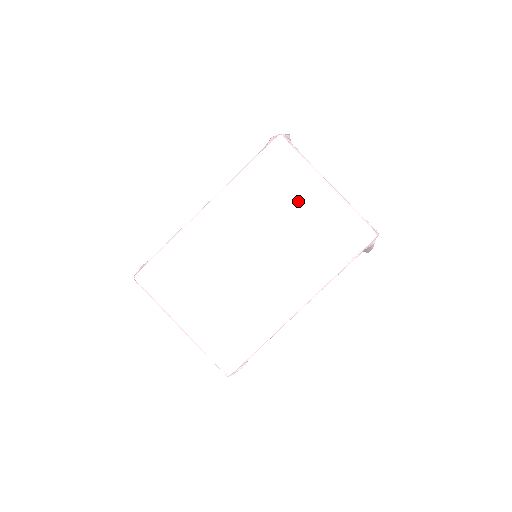
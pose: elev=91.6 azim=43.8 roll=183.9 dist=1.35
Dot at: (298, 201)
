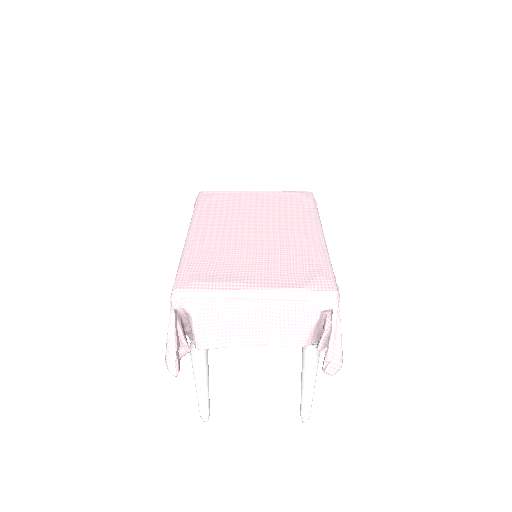
Dot at: (248, 202)
